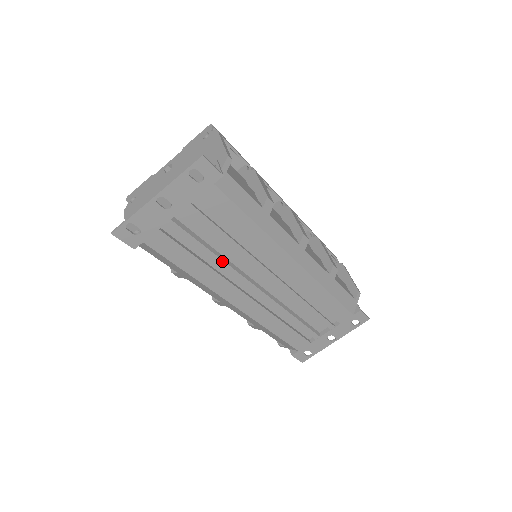
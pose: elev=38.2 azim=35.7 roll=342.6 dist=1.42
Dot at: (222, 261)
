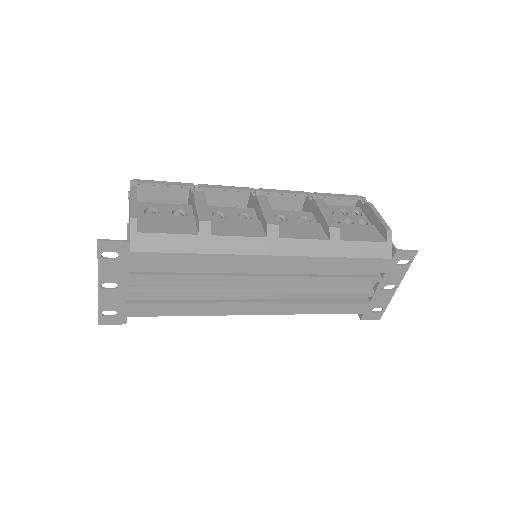
Dot at: (204, 293)
